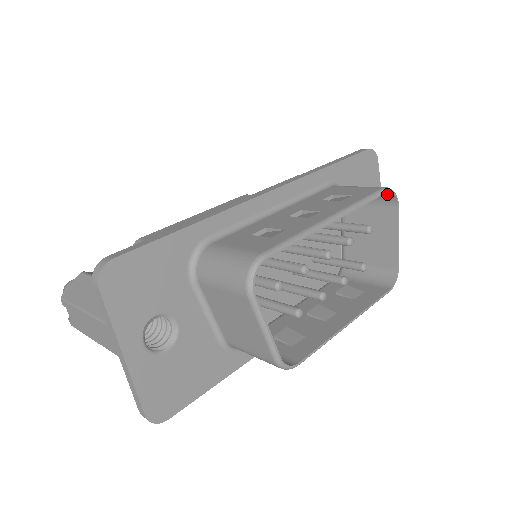
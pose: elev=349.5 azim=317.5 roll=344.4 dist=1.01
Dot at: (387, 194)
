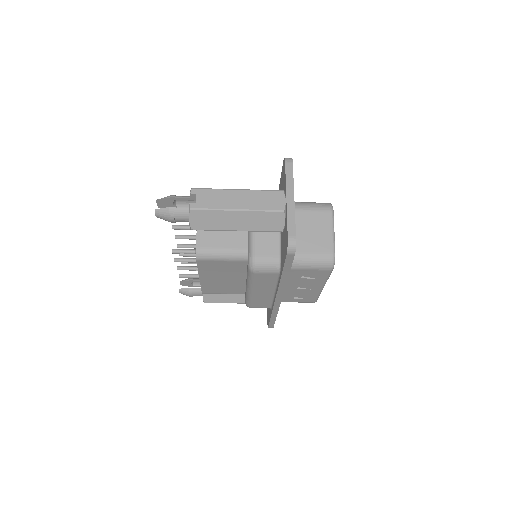
Dot at: occluded
